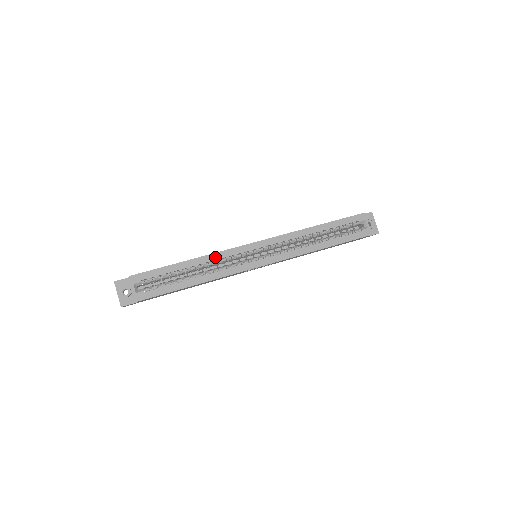
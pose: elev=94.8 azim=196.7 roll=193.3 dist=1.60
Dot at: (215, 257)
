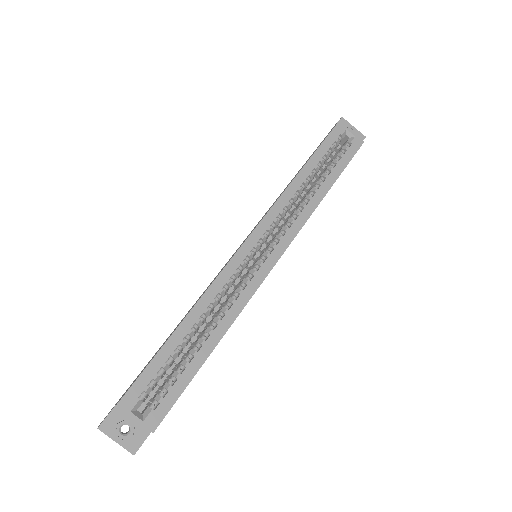
Dot at: (212, 293)
